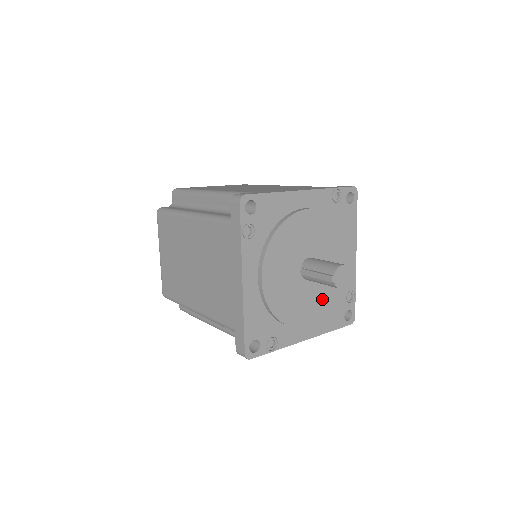
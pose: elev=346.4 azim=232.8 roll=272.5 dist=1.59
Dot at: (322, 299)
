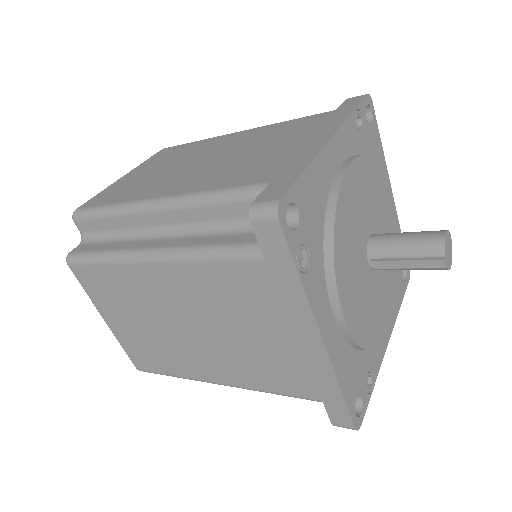
Dot at: (391, 279)
